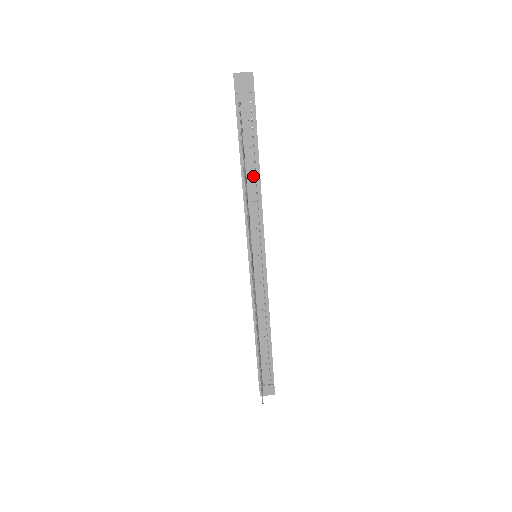
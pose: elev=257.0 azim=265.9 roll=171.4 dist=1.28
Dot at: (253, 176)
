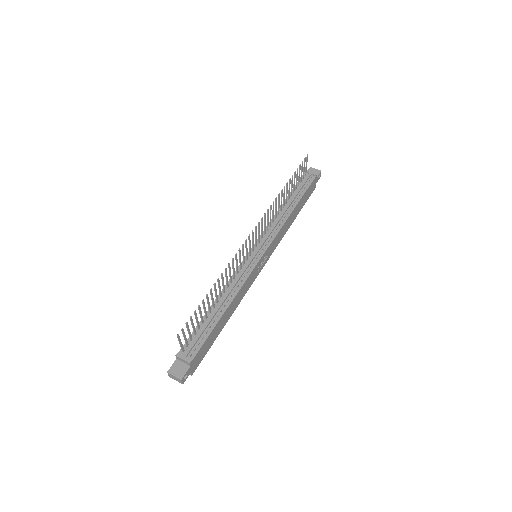
Dot at: (289, 208)
